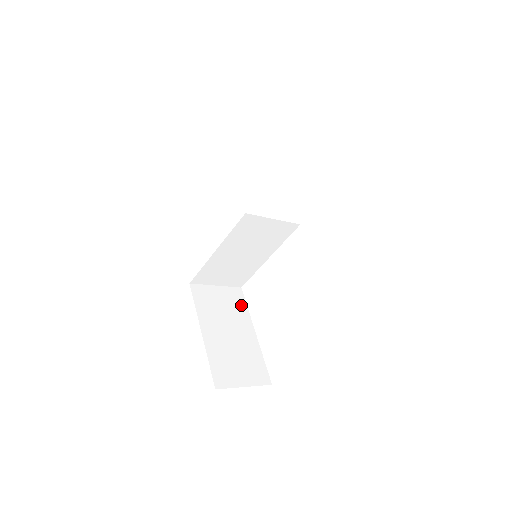
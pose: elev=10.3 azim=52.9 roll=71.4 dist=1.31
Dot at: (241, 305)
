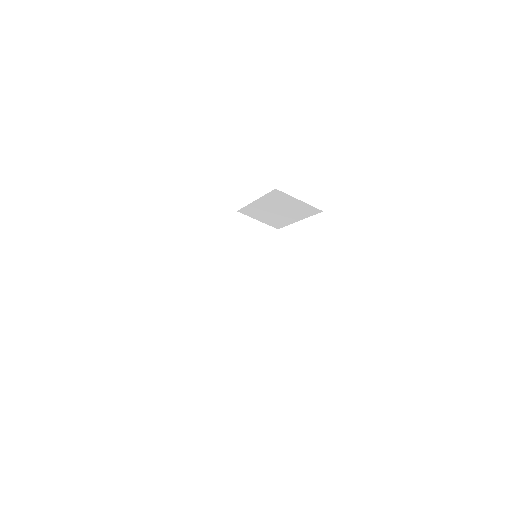
Dot at: occluded
